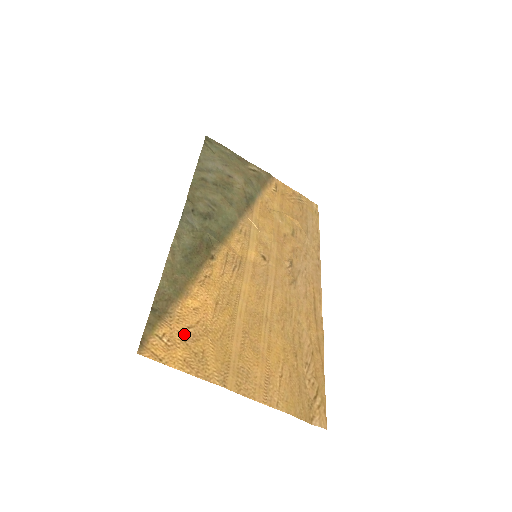
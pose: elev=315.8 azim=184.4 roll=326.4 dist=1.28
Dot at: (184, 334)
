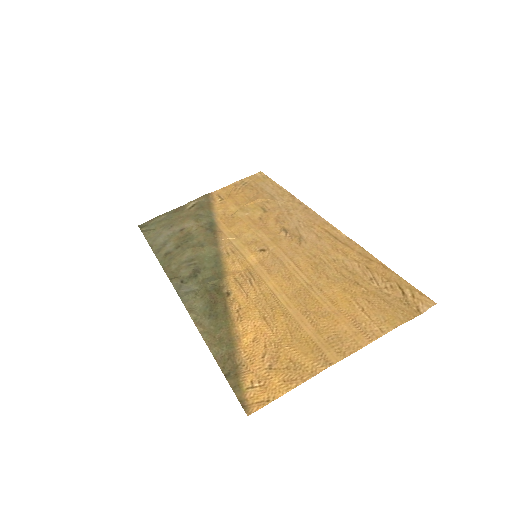
Dot at: (265, 365)
